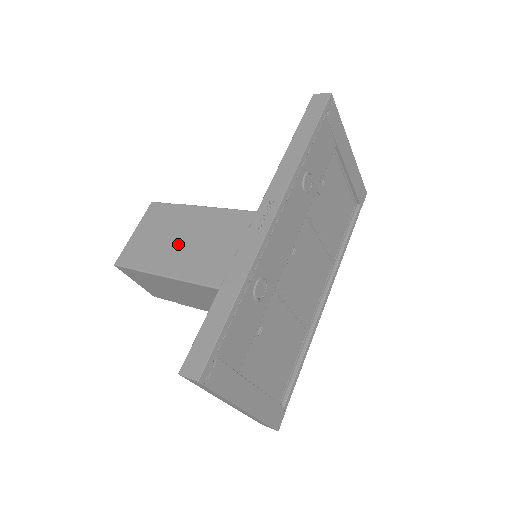
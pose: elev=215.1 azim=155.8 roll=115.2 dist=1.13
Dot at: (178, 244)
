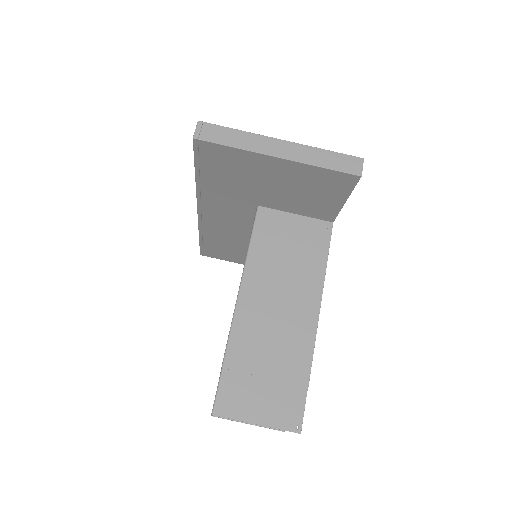
Dot at: occluded
